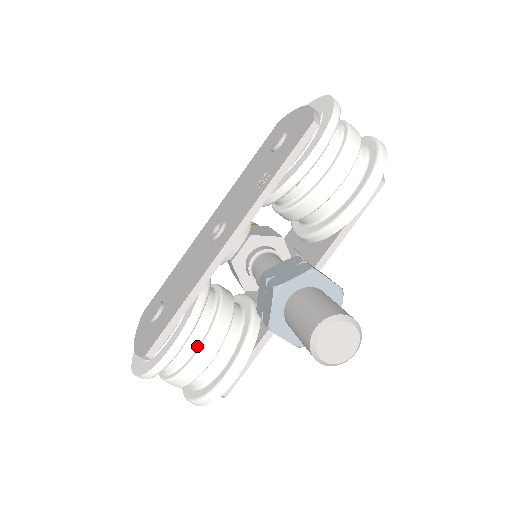
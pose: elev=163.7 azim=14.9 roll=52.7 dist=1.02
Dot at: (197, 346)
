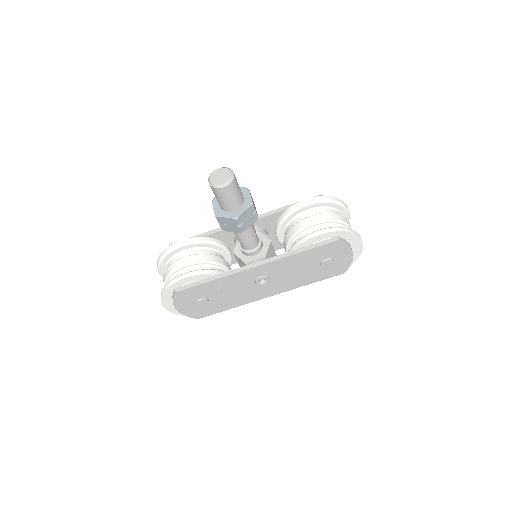
Dot at: (190, 256)
